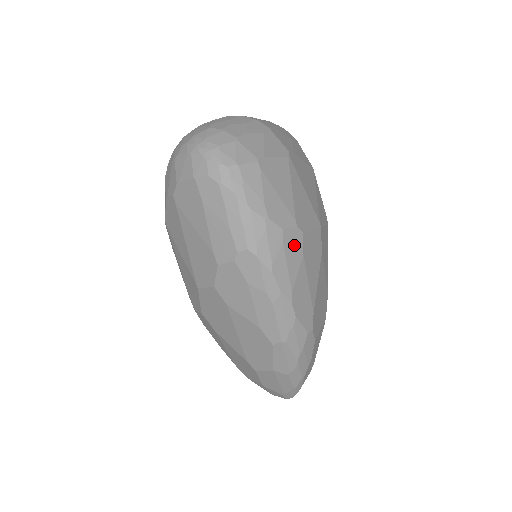
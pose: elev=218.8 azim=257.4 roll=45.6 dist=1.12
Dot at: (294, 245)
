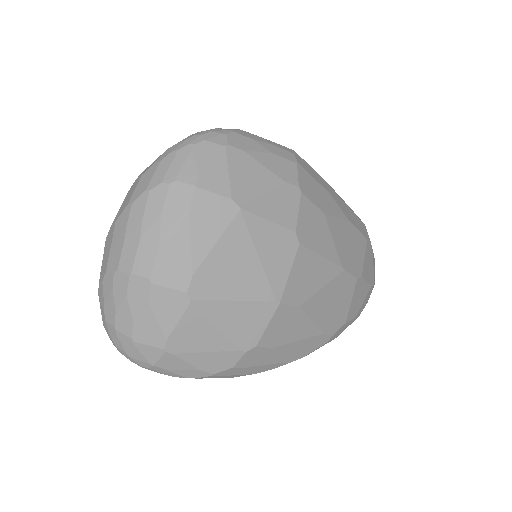
Dot at: (256, 357)
